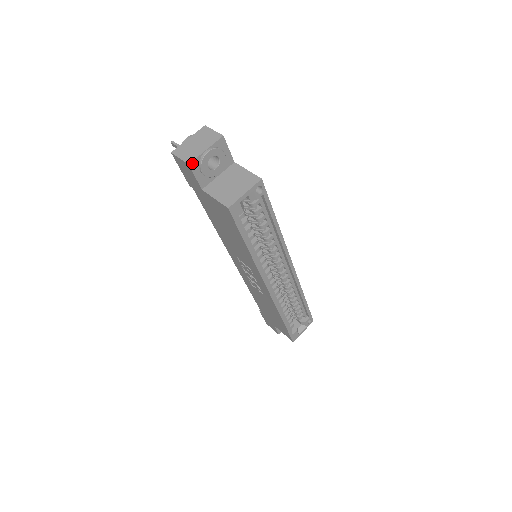
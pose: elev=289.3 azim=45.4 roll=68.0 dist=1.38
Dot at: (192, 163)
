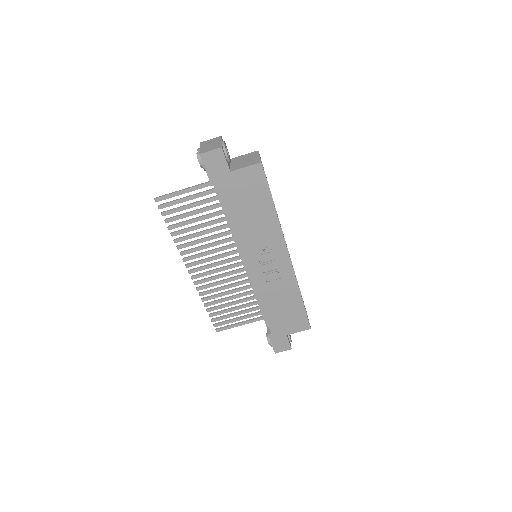
Dot at: (222, 147)
